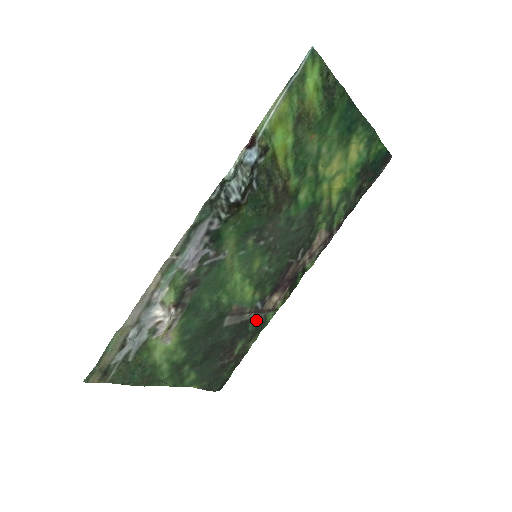
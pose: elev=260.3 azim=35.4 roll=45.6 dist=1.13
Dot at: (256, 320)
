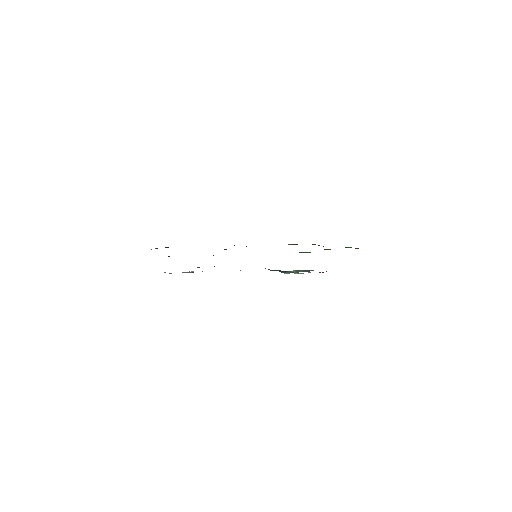
Dot at: occluded
